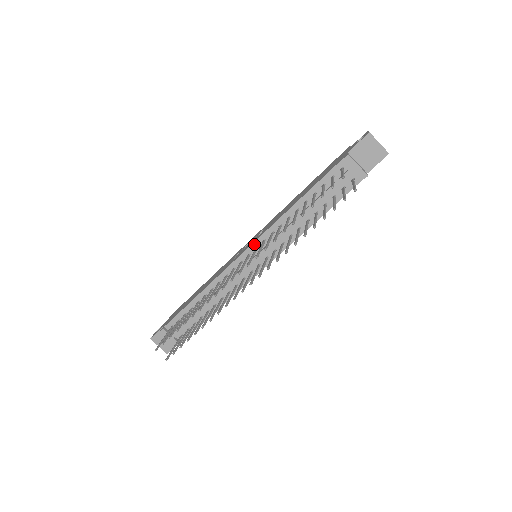
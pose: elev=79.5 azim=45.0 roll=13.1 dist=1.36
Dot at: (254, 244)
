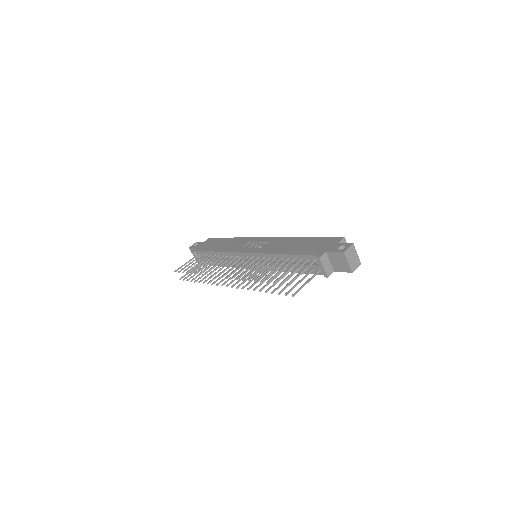
Dot at: (252, 254)
